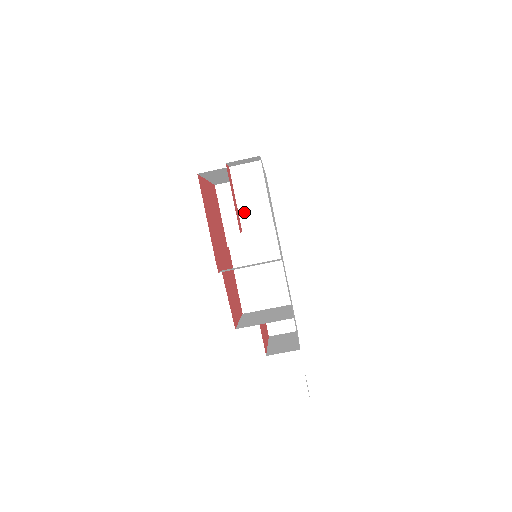
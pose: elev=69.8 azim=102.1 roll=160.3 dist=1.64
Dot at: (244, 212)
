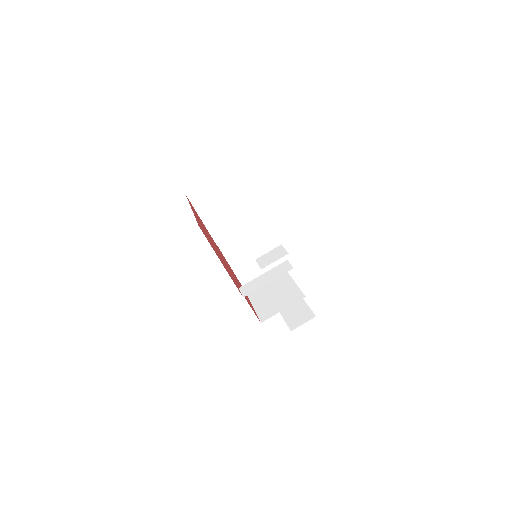
Dot at: (252, 243)
